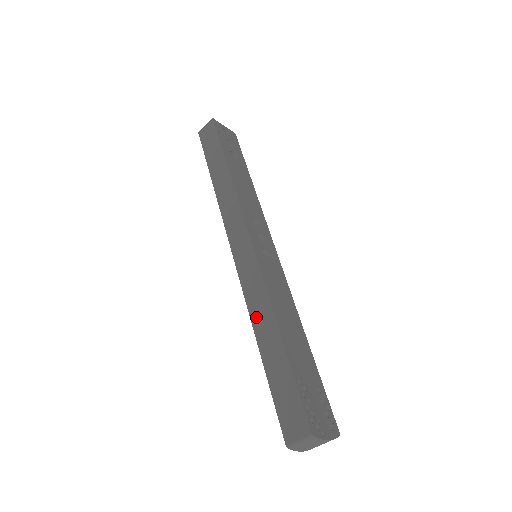
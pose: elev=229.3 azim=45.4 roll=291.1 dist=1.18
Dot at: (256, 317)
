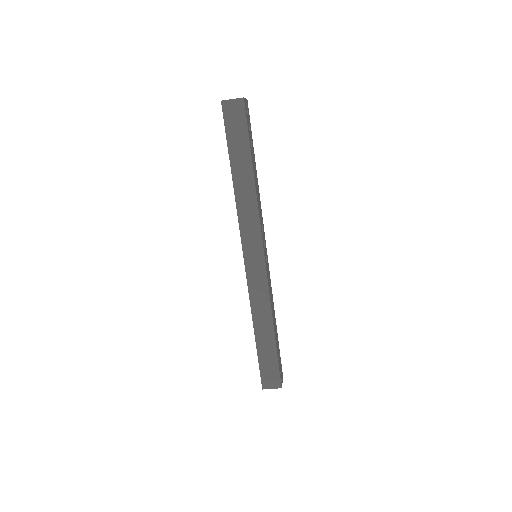
Dot at: (257, 314)
